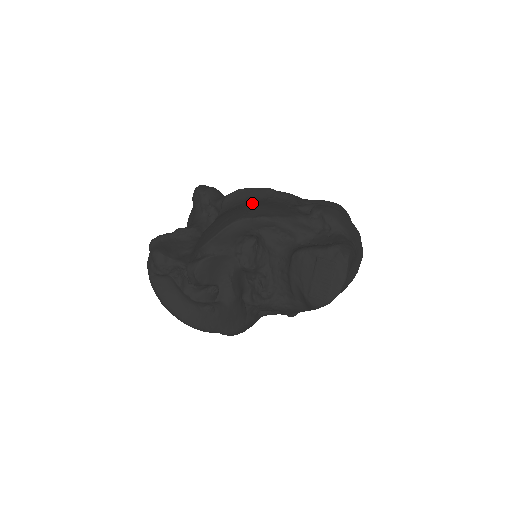
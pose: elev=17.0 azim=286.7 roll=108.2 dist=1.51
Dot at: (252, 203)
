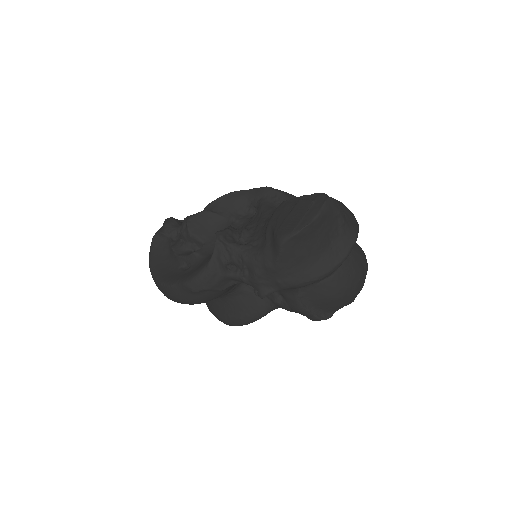
Dot at: occluded
